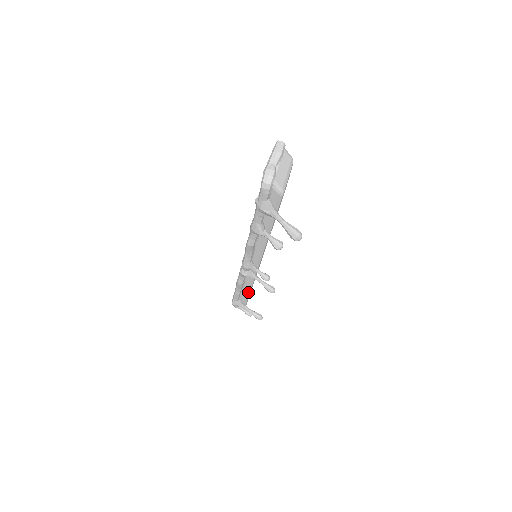
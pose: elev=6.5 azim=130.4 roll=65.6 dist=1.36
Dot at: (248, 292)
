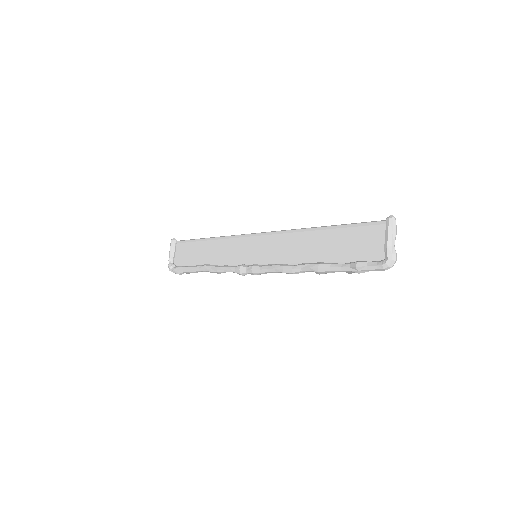
Dot at: occluded
